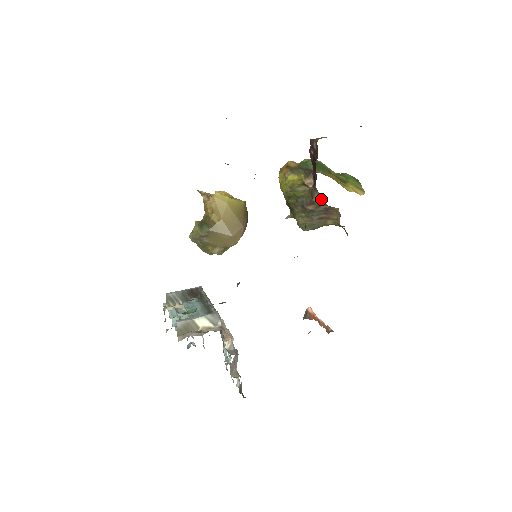
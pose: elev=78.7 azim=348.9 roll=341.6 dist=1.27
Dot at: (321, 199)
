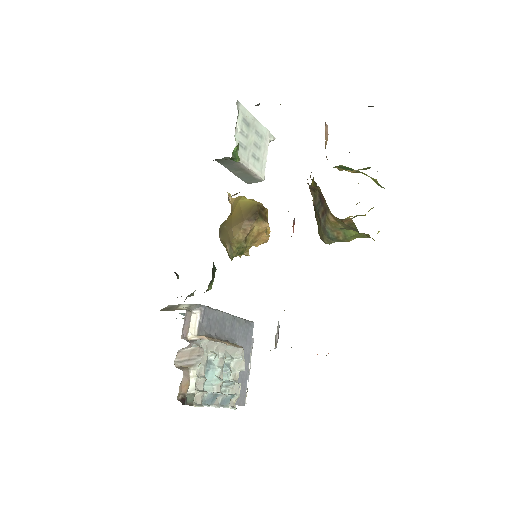
Dot at: occluded
